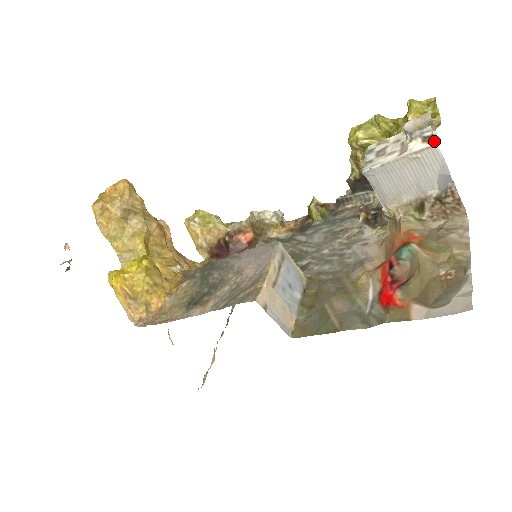
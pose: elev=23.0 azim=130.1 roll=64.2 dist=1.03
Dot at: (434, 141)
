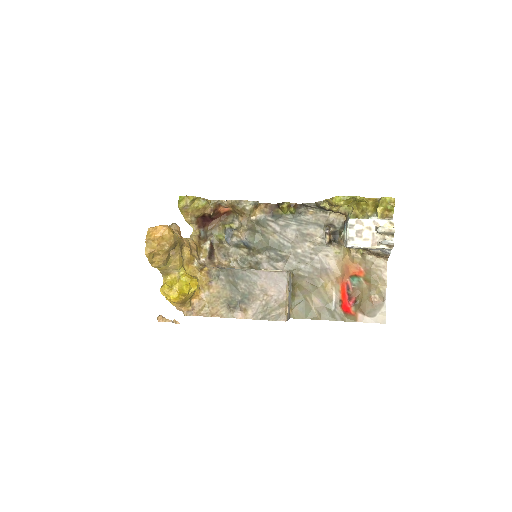
Dot at: (392, 248)
